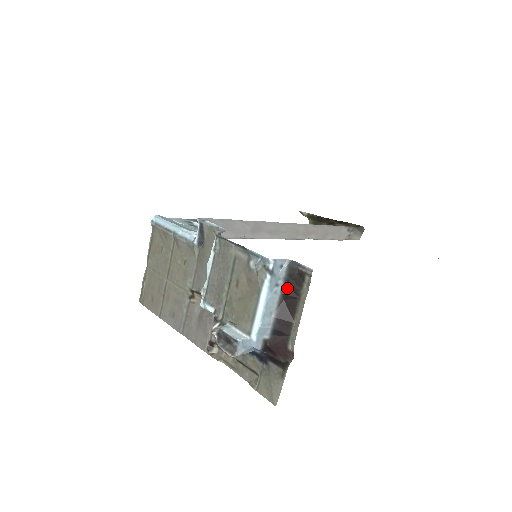
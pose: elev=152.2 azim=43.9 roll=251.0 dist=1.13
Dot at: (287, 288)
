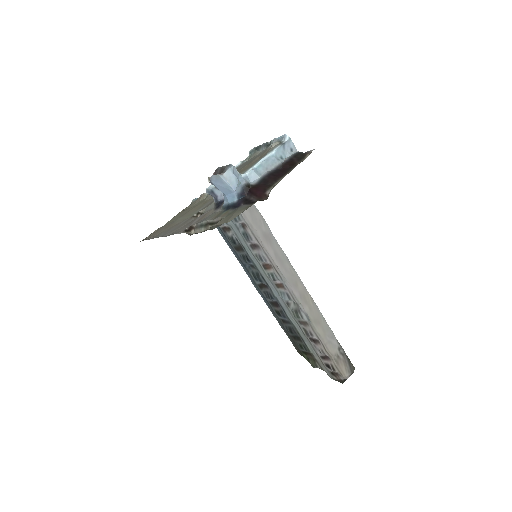
Dot at: (288, 162)
